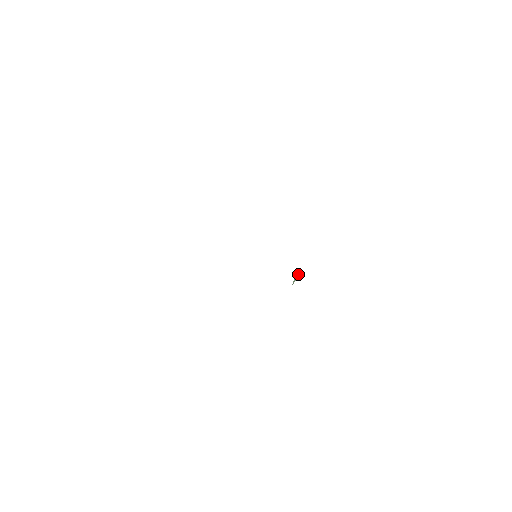
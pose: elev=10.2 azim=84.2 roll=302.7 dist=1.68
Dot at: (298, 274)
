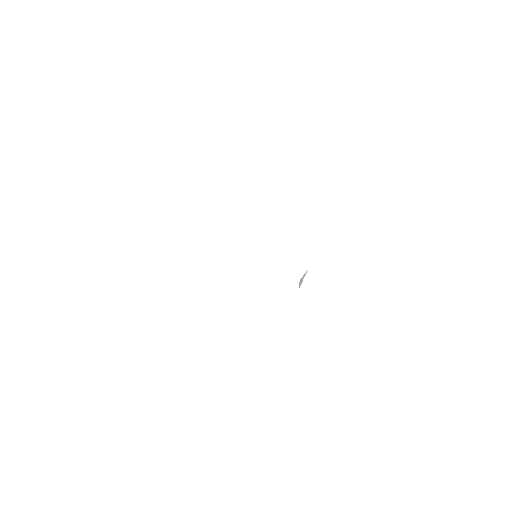
Dot at: (303, 275)
